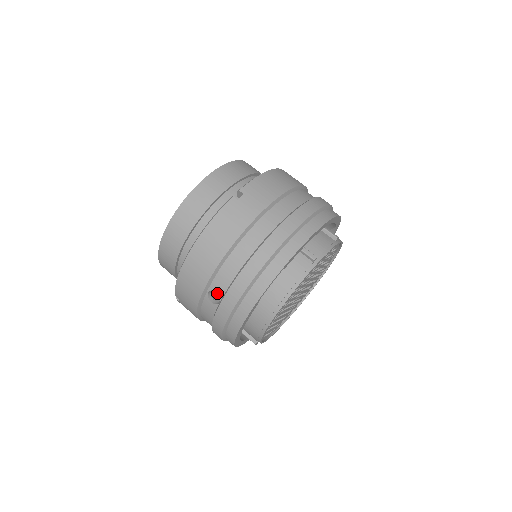
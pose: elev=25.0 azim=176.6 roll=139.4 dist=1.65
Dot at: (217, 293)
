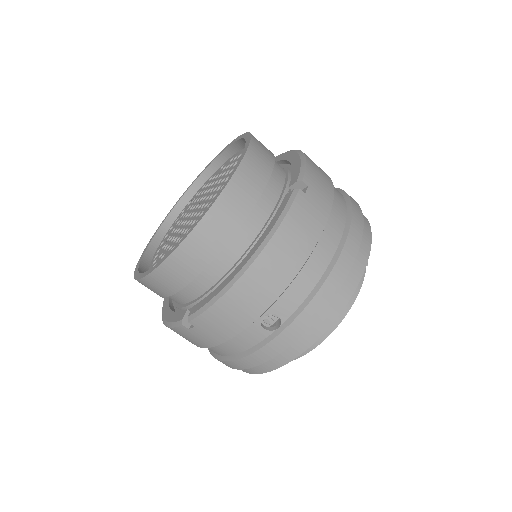
Dot at: occluded
